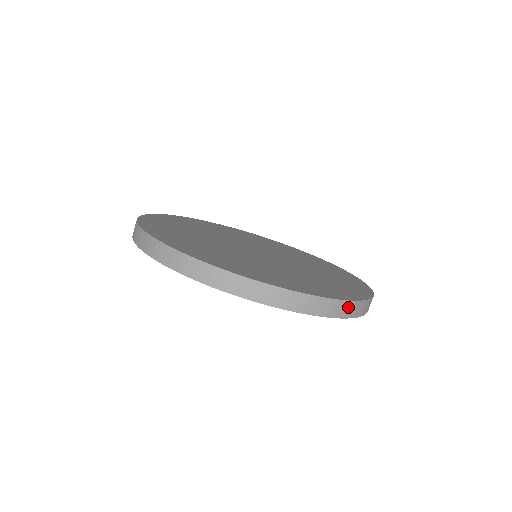
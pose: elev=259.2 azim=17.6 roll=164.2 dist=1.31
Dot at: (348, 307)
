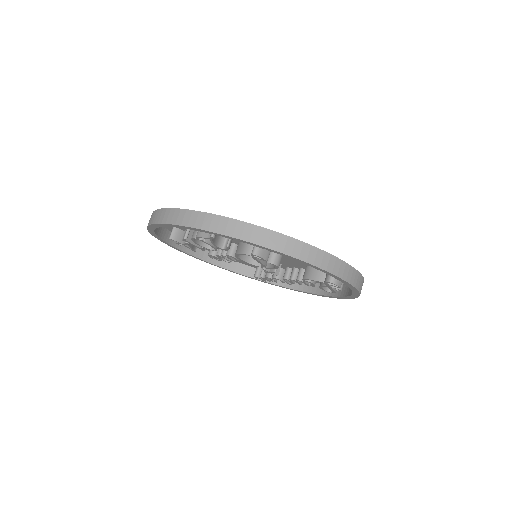
Dot at: (252, 231)
